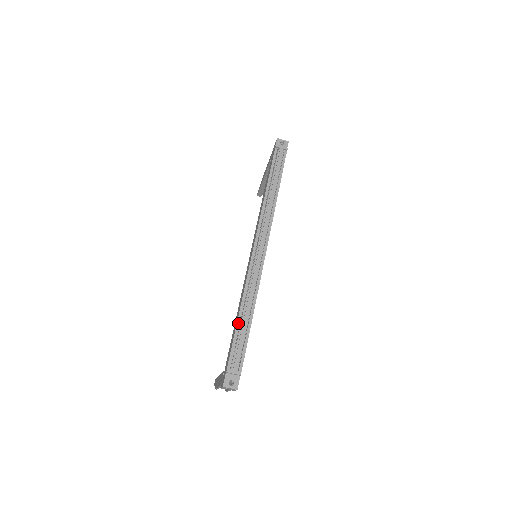
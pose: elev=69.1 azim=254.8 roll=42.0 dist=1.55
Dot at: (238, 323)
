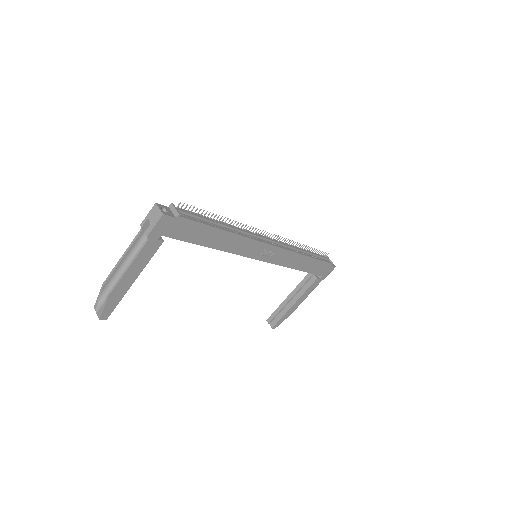
Dot at: (212, 219)
